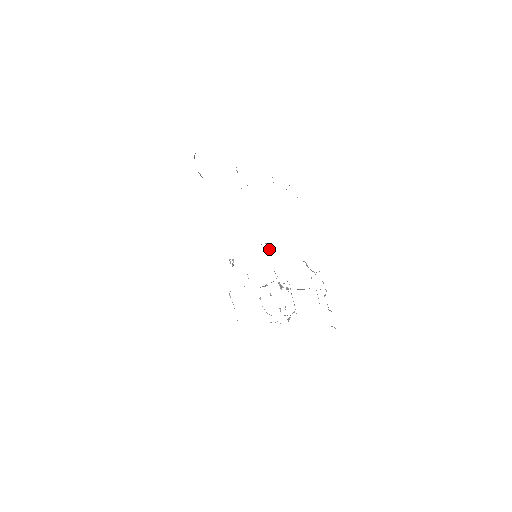
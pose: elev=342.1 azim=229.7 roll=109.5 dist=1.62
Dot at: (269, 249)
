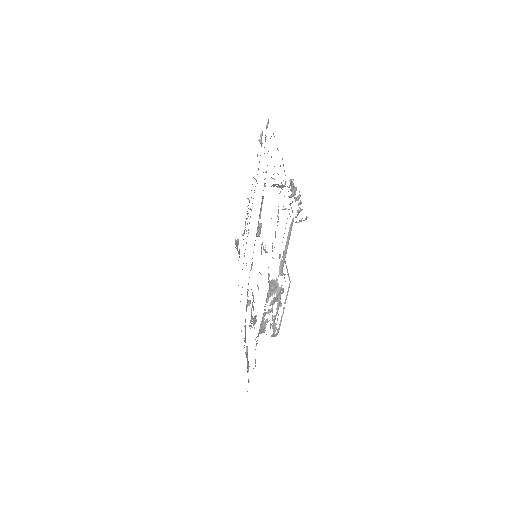
Dot at: (258, 224)
